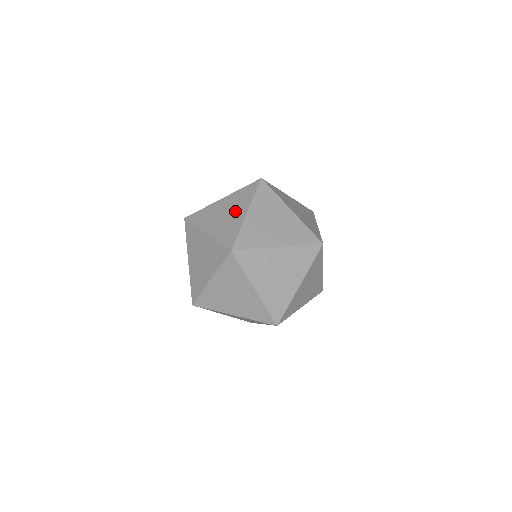
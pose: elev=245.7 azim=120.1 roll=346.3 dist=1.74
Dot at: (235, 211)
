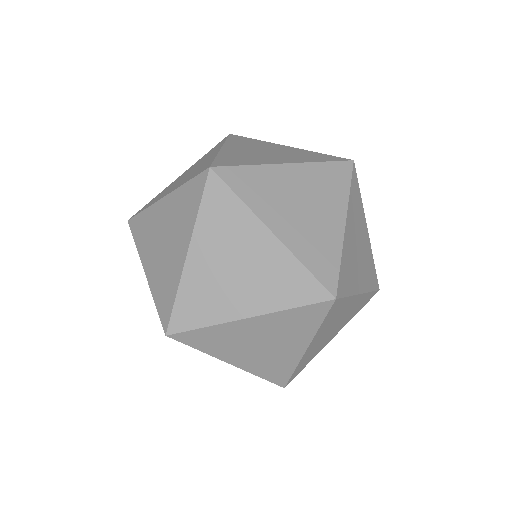
Dot at: (246, 289)
